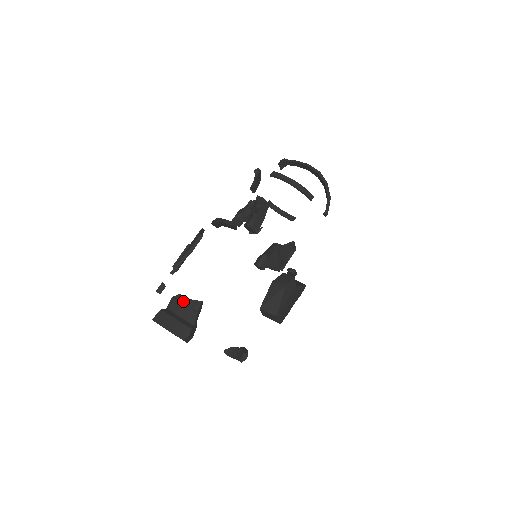
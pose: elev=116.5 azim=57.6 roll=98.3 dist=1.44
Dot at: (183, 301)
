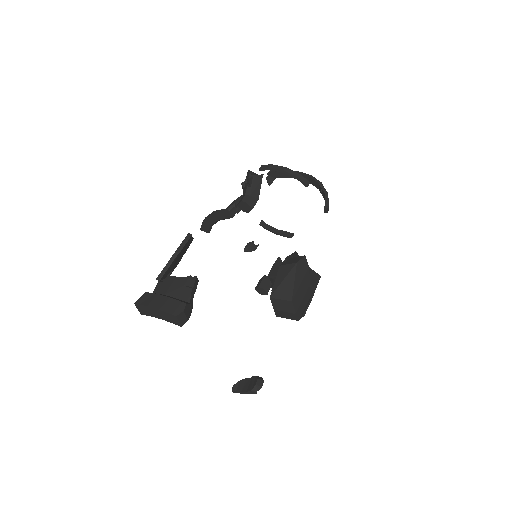
Dot at: (173, 280)
